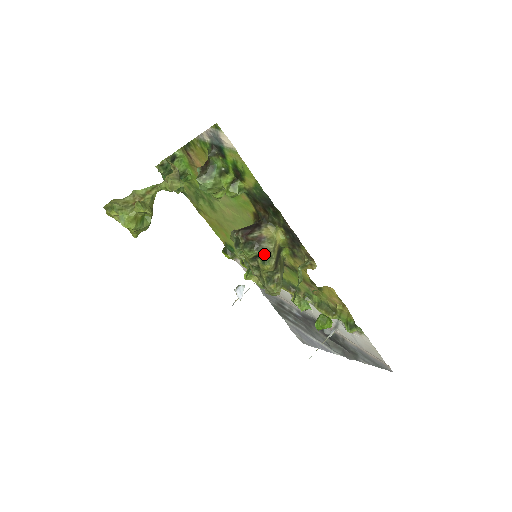
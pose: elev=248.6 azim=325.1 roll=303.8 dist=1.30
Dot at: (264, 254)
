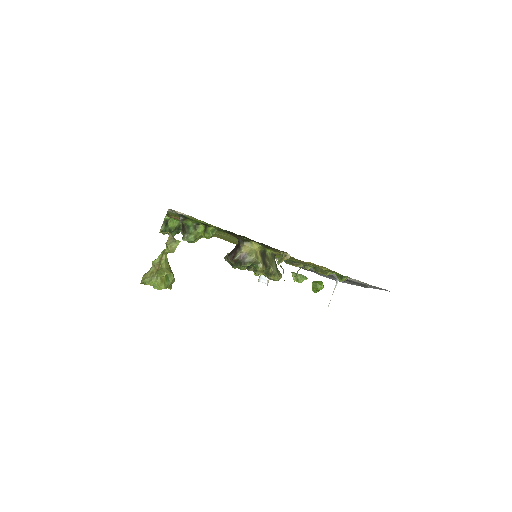
Dot at: (252, 263)
